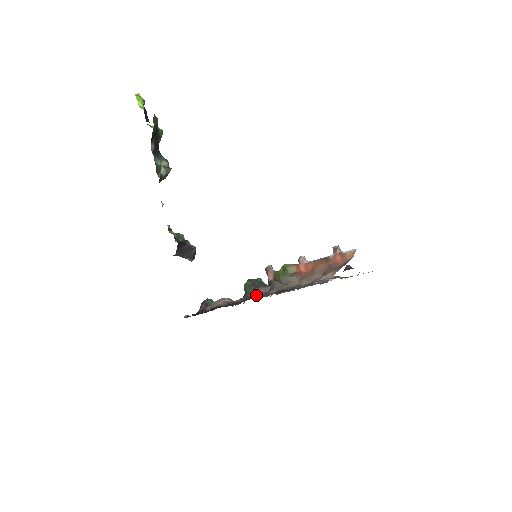
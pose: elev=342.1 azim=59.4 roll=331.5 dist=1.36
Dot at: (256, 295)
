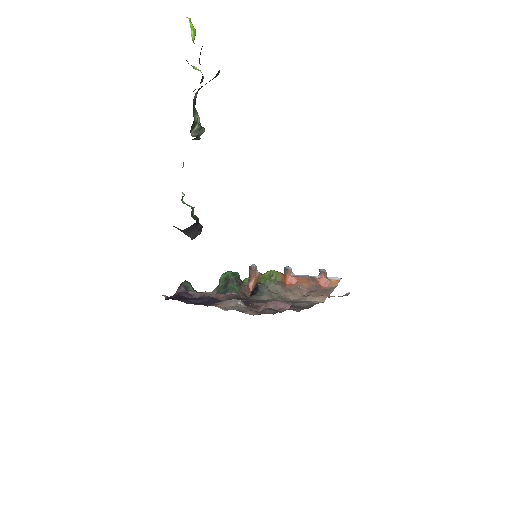
Dot at: (278, 310)
